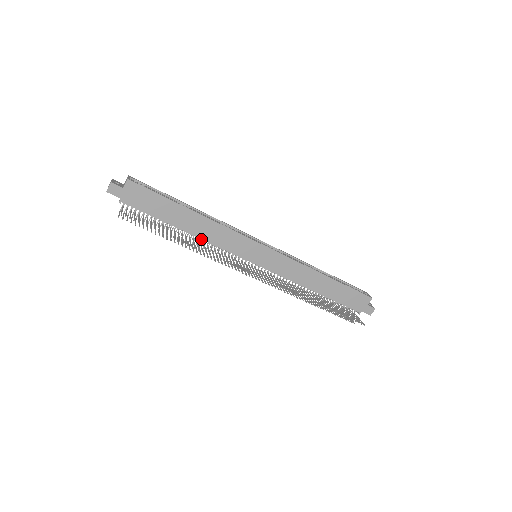
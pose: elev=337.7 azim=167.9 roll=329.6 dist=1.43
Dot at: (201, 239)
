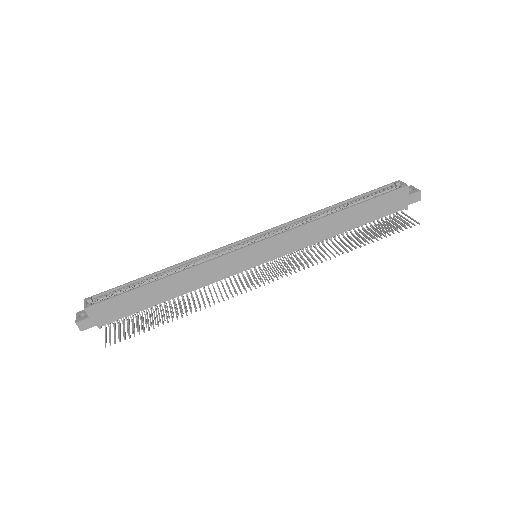
Dot at: (194, 290)
